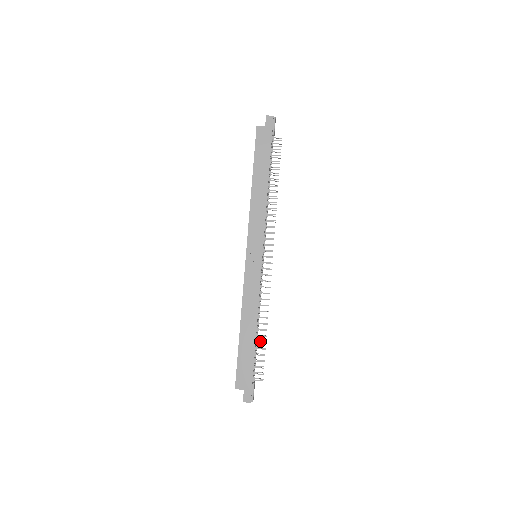
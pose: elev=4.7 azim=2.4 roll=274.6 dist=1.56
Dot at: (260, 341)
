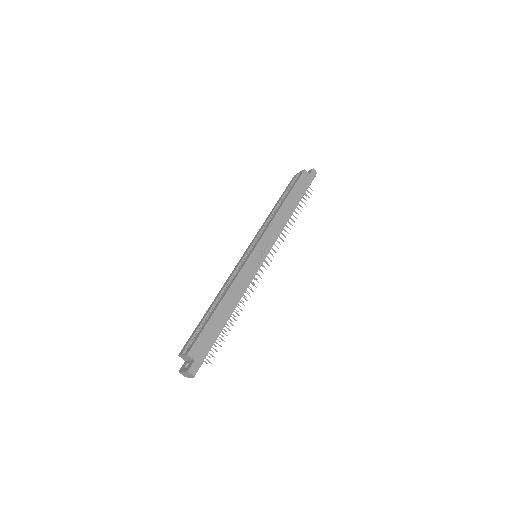
Dot at: occluded
